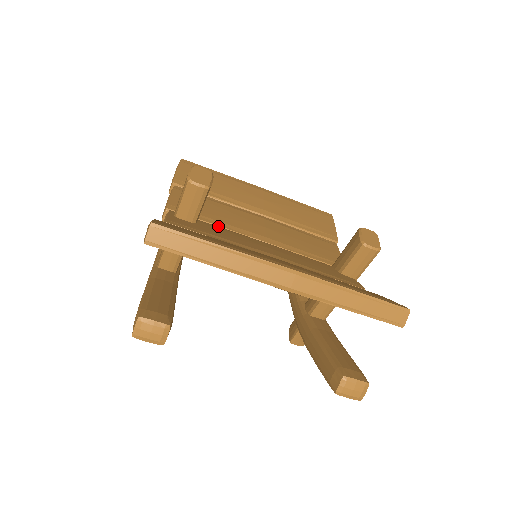
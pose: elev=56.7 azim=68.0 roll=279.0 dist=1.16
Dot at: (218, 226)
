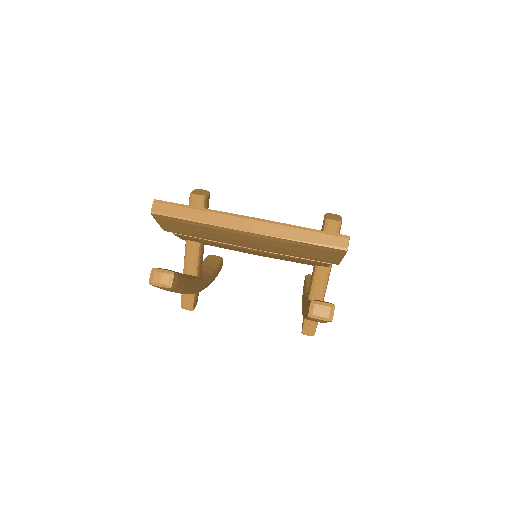
Dot at: occluded
